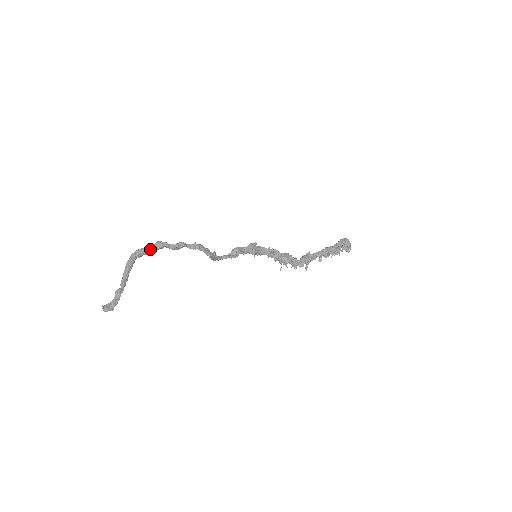
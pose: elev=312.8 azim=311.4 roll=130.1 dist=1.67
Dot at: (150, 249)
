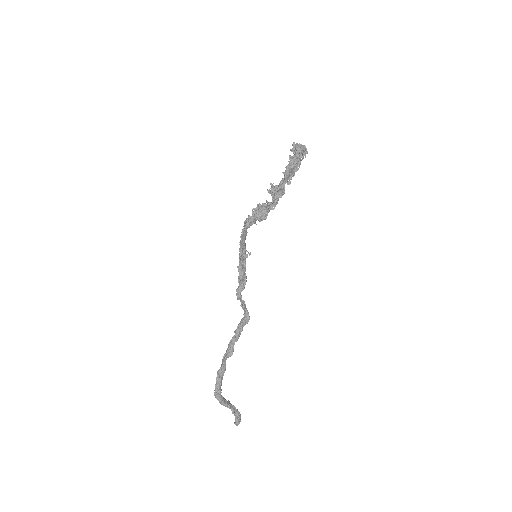
Dot at: (221, 380)
